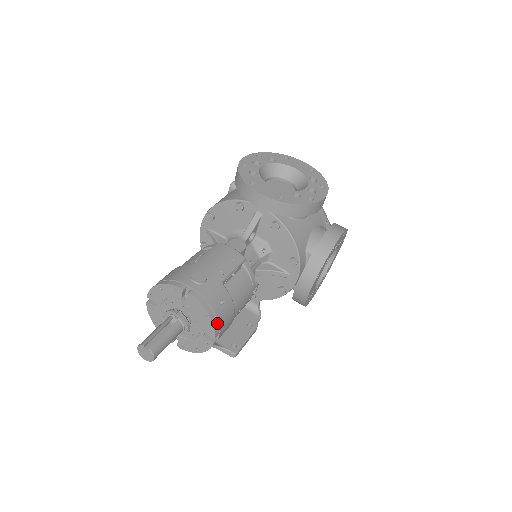
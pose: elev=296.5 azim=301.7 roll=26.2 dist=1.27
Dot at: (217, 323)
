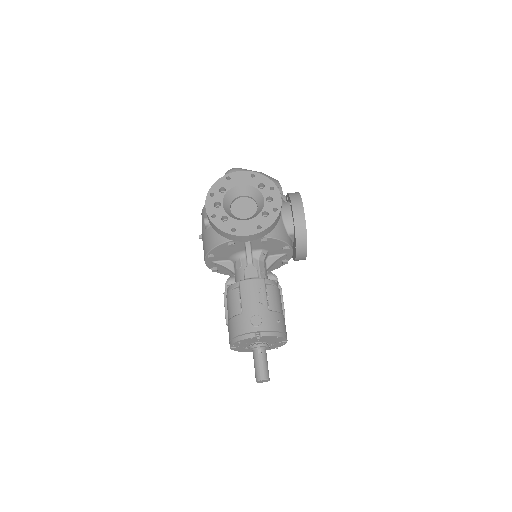
Dot at: (284, 334)
